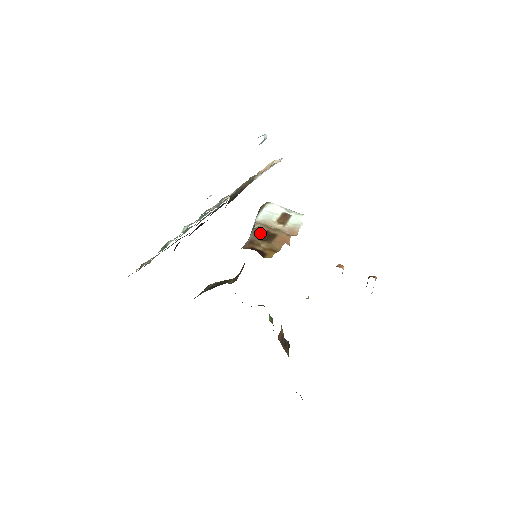
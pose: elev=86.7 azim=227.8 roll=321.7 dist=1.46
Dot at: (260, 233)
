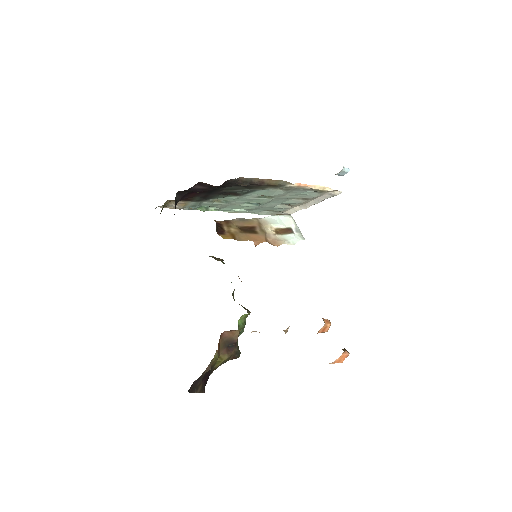
Dot at: (246, 223)
